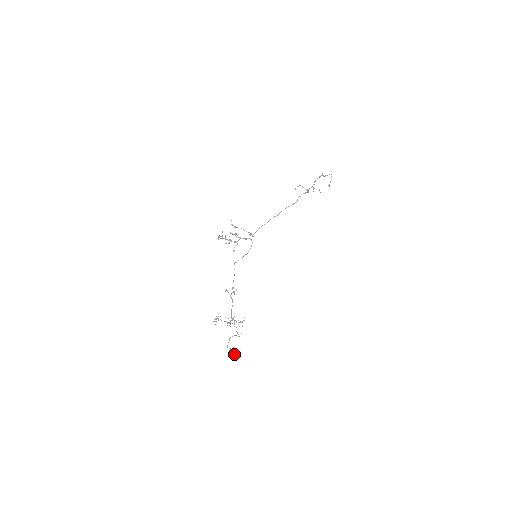
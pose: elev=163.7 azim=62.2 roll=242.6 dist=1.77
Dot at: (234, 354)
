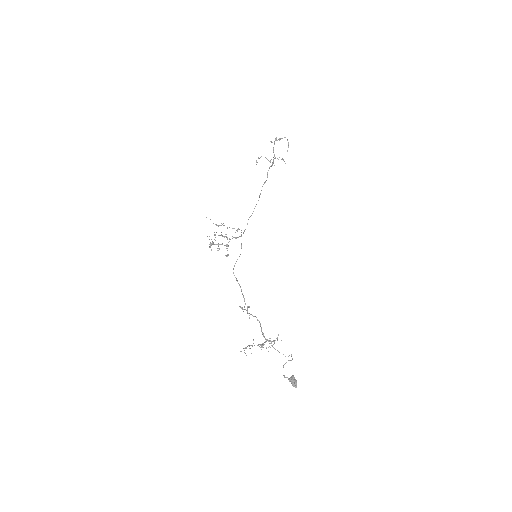
Dot at: occluded
